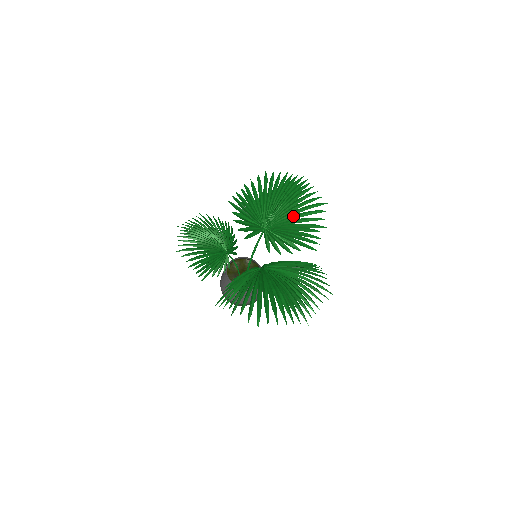
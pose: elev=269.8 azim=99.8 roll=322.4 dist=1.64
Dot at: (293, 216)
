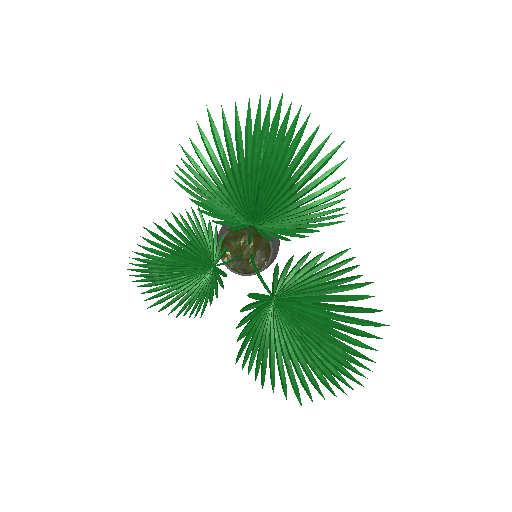
Dot at: (291, 200)
